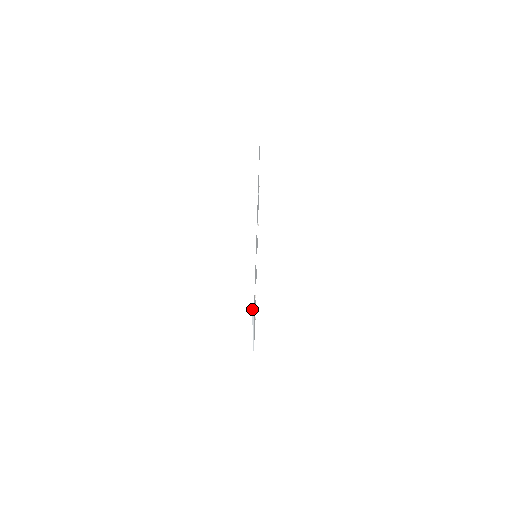
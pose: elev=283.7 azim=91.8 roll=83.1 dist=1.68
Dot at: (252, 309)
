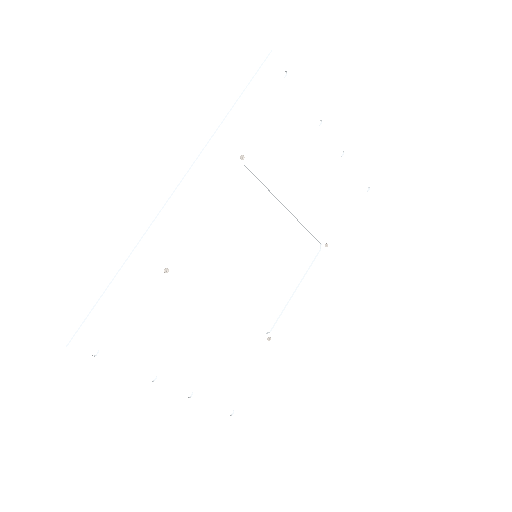
Dot at: (263, 63)
